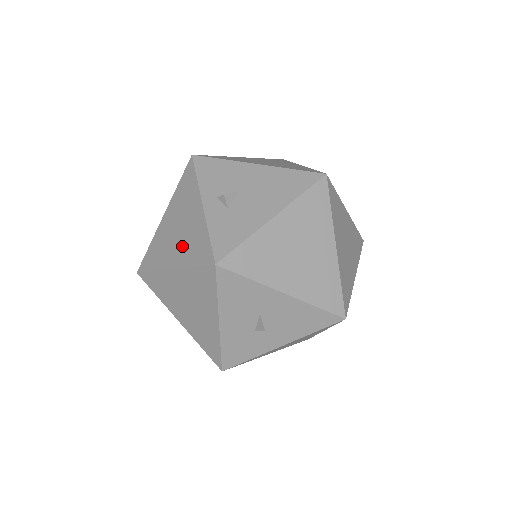
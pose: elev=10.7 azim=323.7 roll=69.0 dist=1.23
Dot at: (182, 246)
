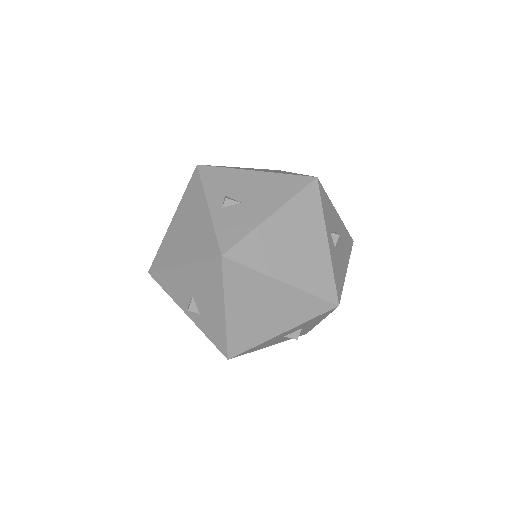
Dot at: occluded
